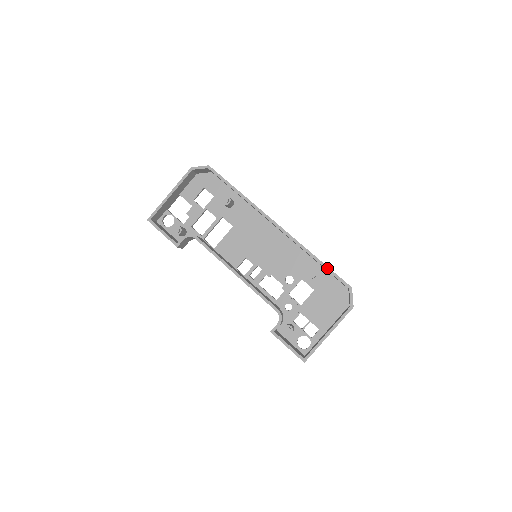
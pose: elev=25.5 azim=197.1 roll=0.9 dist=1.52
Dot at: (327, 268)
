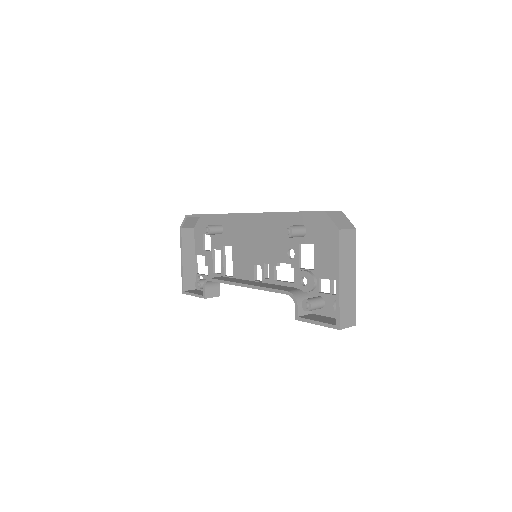
Dot at: (295, 213)
